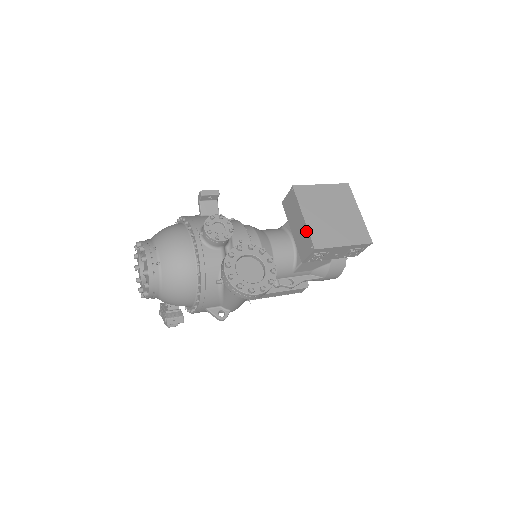
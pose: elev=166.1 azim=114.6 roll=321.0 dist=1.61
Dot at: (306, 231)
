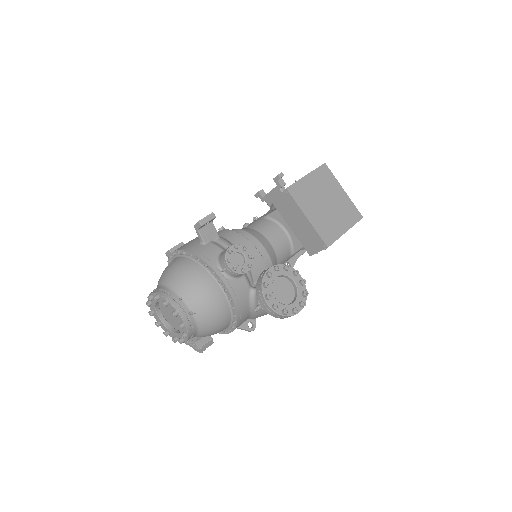
Dot at: (313, 231)
